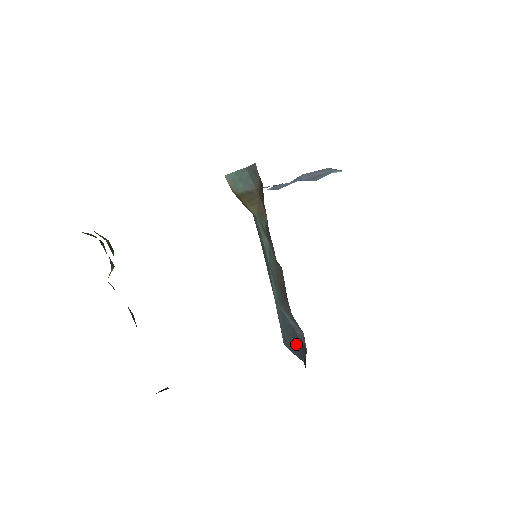
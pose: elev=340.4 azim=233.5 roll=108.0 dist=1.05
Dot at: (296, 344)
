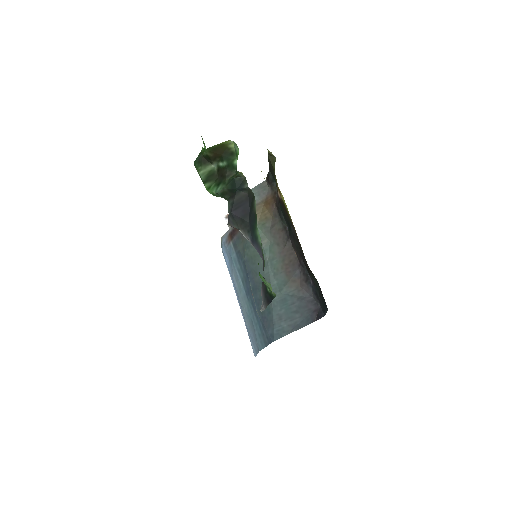
Dot at: (302, 315)
